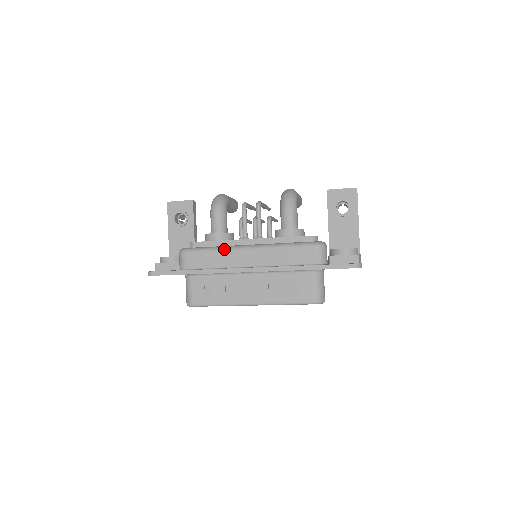
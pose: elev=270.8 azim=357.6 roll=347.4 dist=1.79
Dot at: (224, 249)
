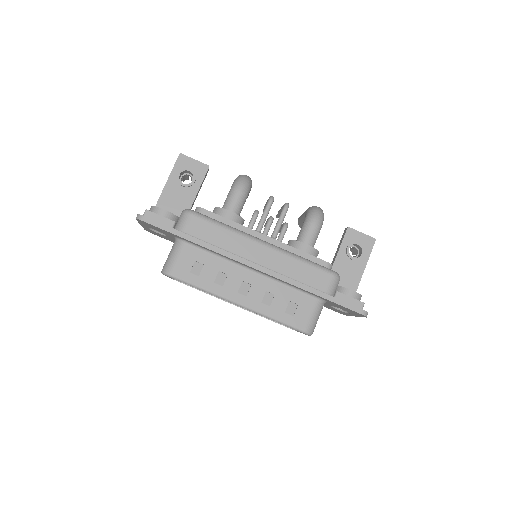
Dot at: (237, 232)
